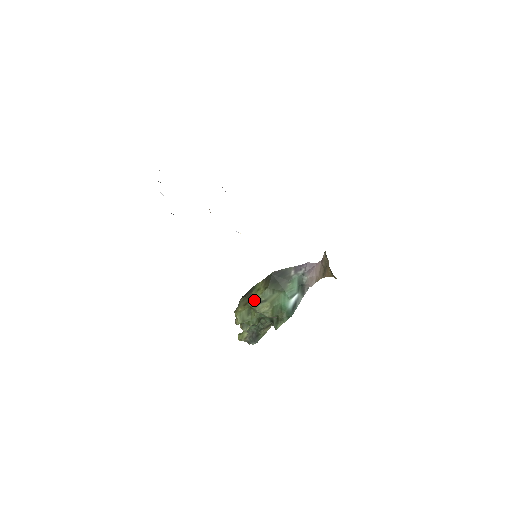
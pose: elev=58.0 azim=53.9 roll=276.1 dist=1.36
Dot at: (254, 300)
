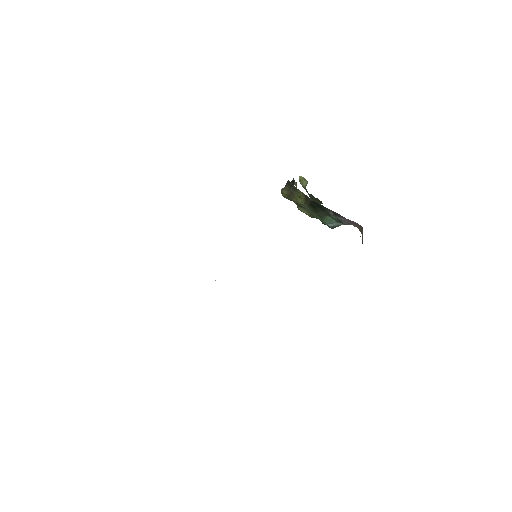
Dot at: (295, 201)
